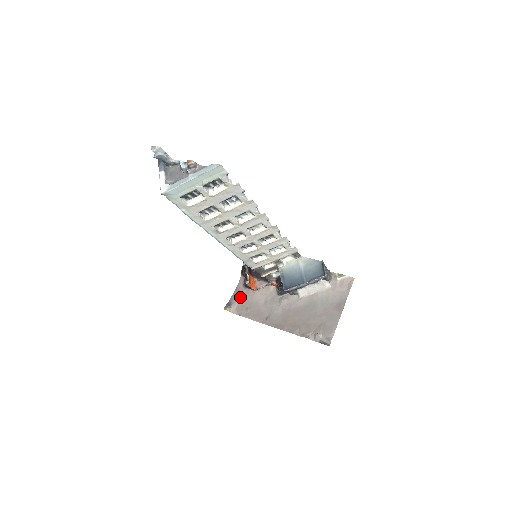
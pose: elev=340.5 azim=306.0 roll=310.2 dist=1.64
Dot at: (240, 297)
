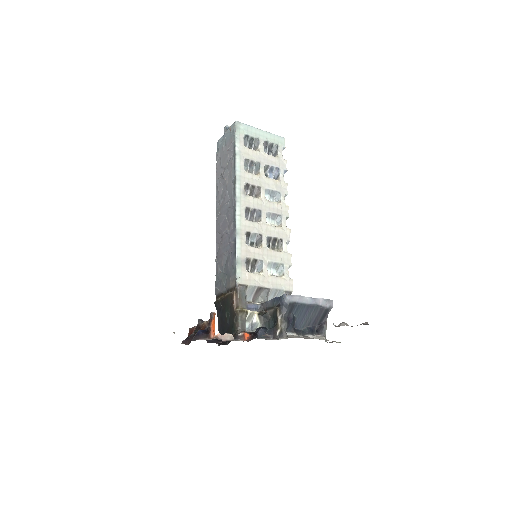
Dot at: occluded
